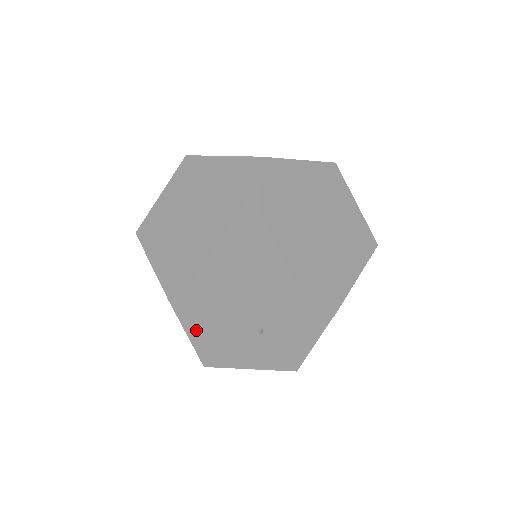
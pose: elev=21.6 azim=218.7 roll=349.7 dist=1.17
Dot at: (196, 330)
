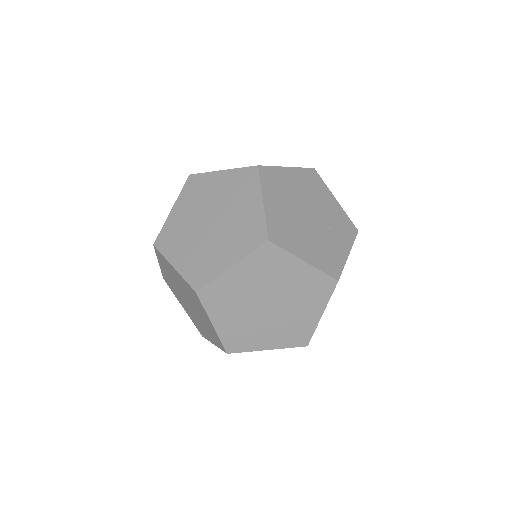
Dot at: occluded
